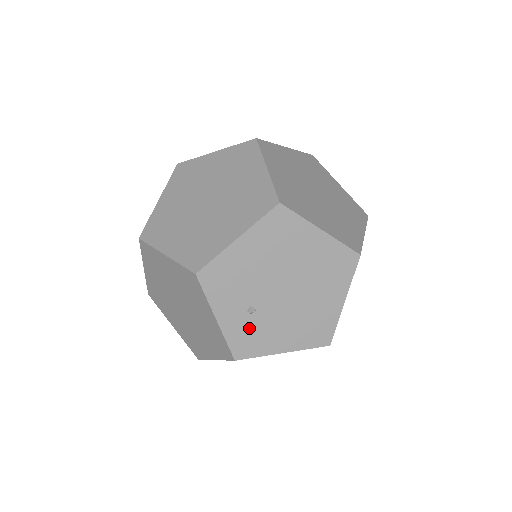
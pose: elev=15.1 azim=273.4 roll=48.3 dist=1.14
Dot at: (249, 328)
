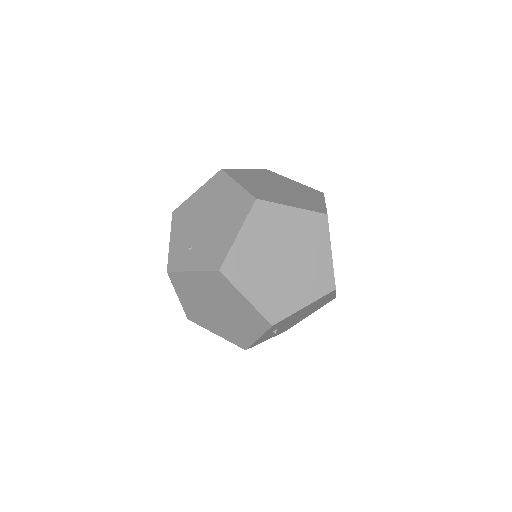
Dot at: occluded
